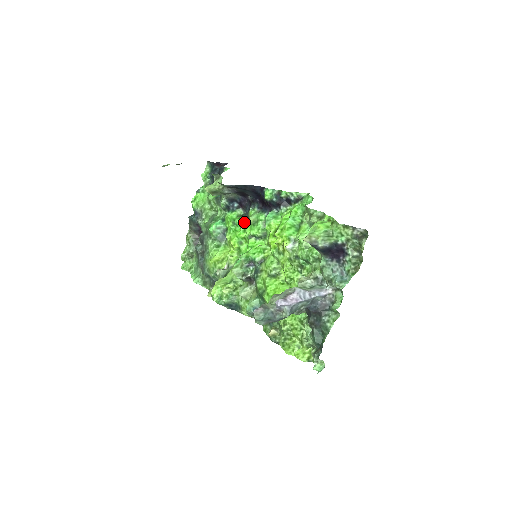
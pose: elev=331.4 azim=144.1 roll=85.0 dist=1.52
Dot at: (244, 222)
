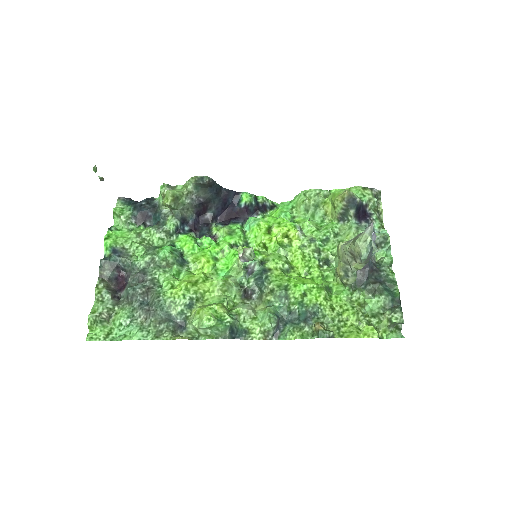
Dot at: occluded
